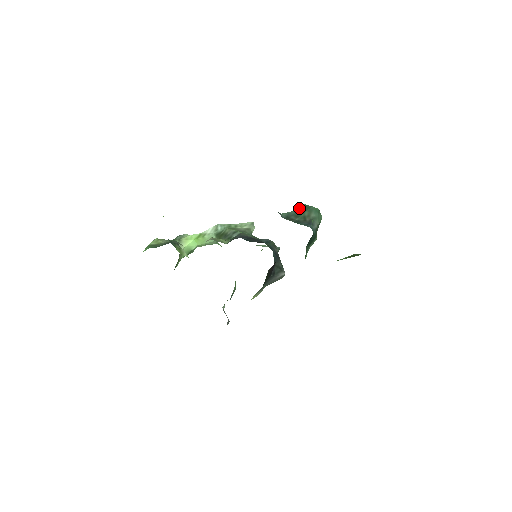
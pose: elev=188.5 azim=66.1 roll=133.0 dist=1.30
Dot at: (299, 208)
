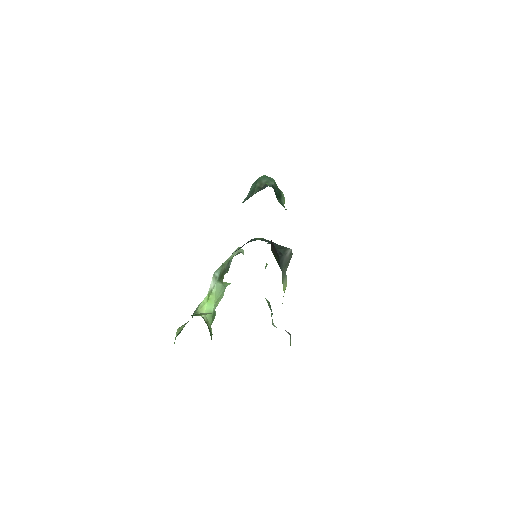
Dot at: (251, 189)
